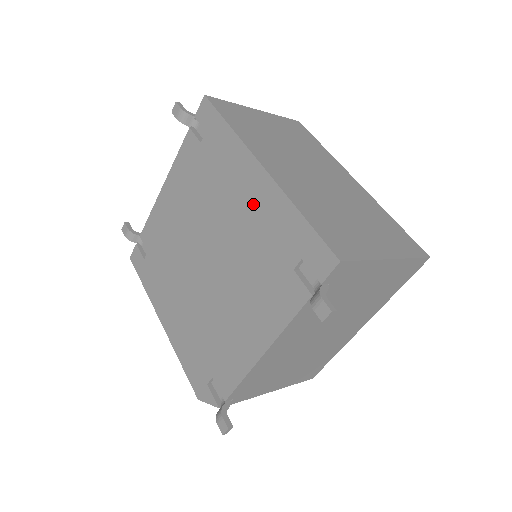
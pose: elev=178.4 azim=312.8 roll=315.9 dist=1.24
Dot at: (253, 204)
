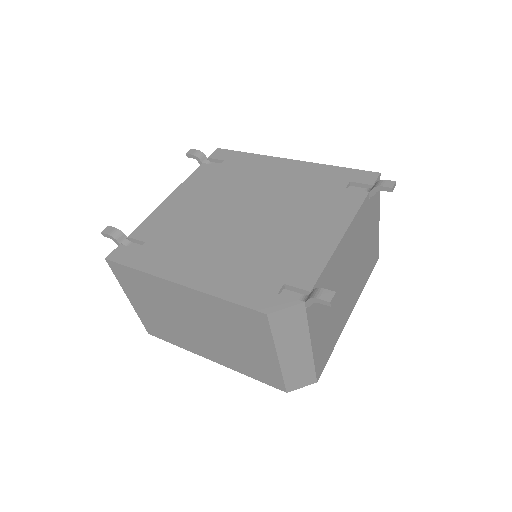
Dot at: (291, 174)
